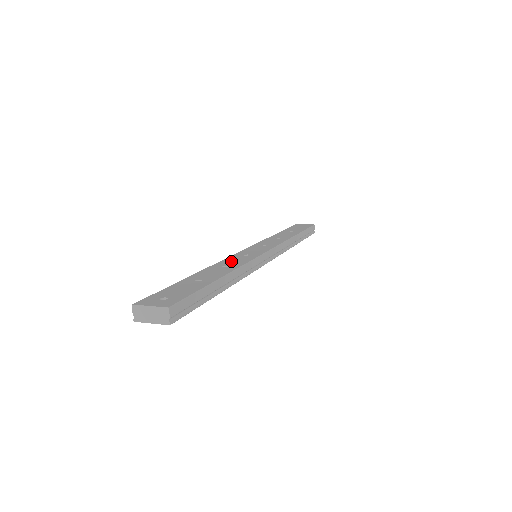
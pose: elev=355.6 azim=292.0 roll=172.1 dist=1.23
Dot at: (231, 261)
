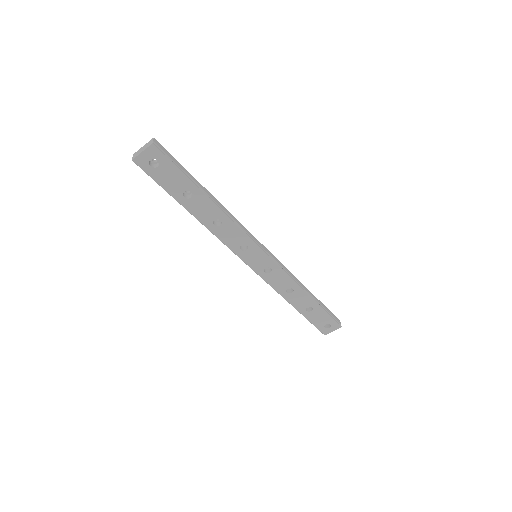
Dot at: occluded
